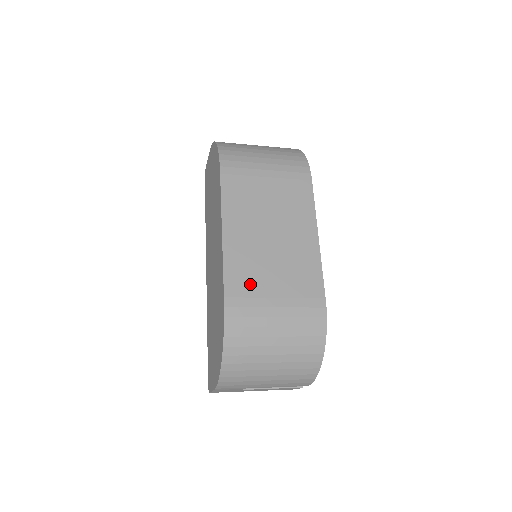
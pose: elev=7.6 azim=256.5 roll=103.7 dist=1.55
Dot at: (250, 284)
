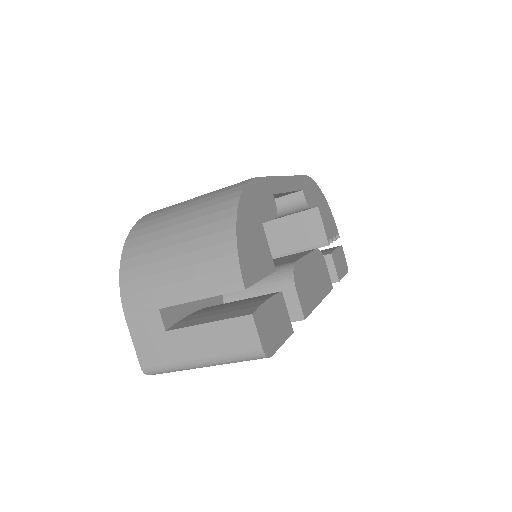
Dot at: occluded
